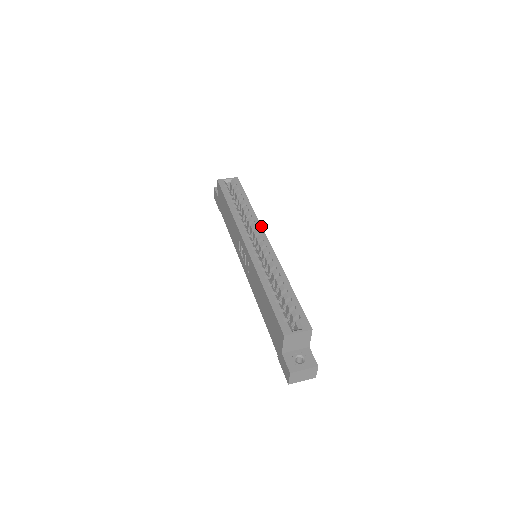
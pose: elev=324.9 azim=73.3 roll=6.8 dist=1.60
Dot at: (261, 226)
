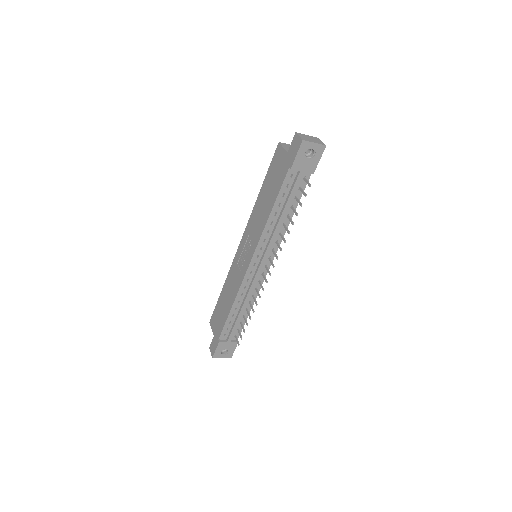
Dot at: occluded
